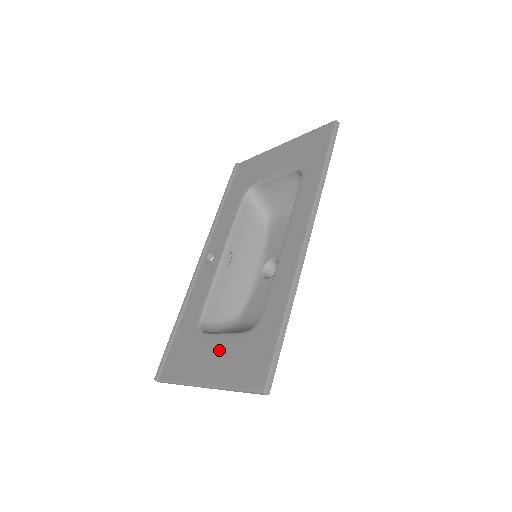
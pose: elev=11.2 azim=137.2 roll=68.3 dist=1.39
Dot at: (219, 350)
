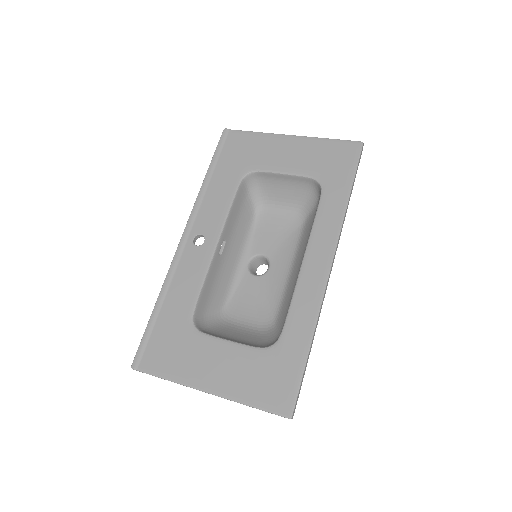
Dot at: (227, 359)
